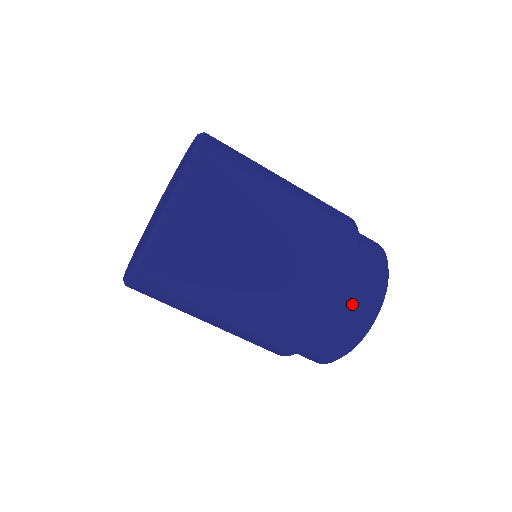
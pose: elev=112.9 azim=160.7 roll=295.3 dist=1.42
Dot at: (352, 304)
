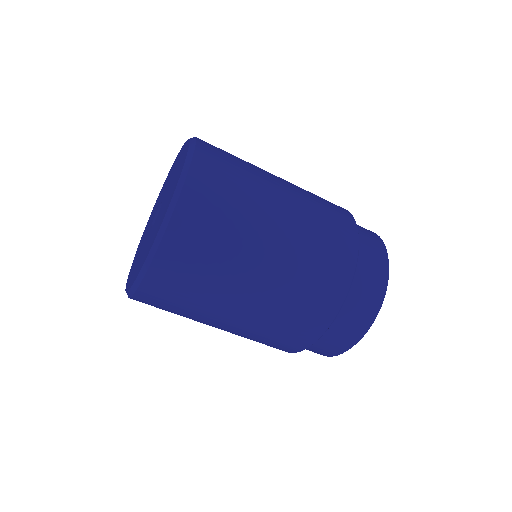
Dot at: (366, 255)
